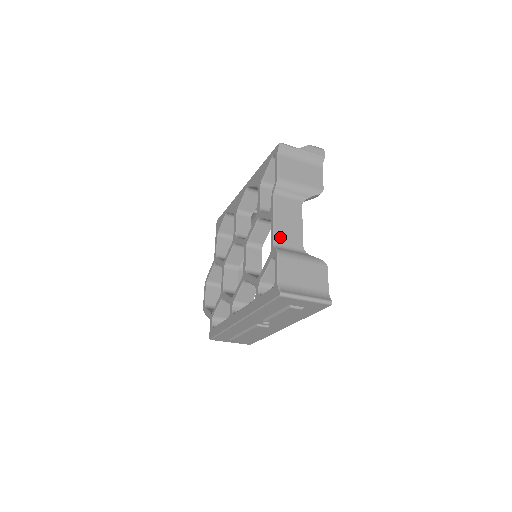
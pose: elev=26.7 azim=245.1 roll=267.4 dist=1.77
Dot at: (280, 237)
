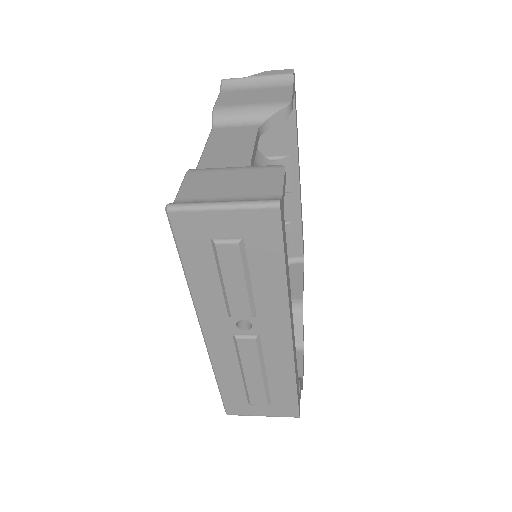
Dot at: (208, 163)
